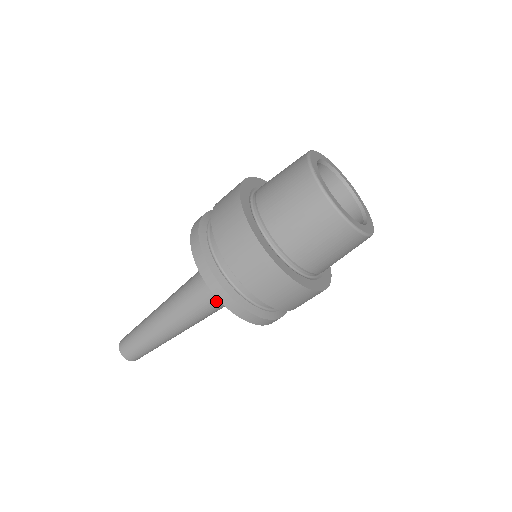
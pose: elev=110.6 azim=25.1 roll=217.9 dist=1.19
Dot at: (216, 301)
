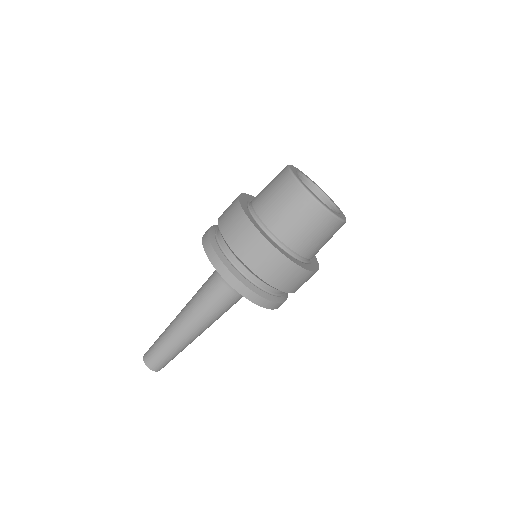
Dot at: (214, 284)
